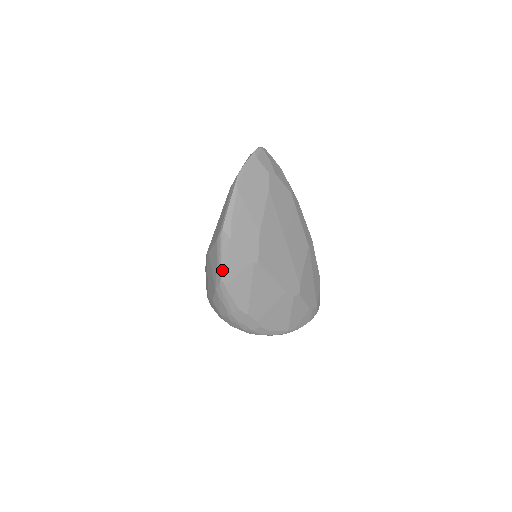
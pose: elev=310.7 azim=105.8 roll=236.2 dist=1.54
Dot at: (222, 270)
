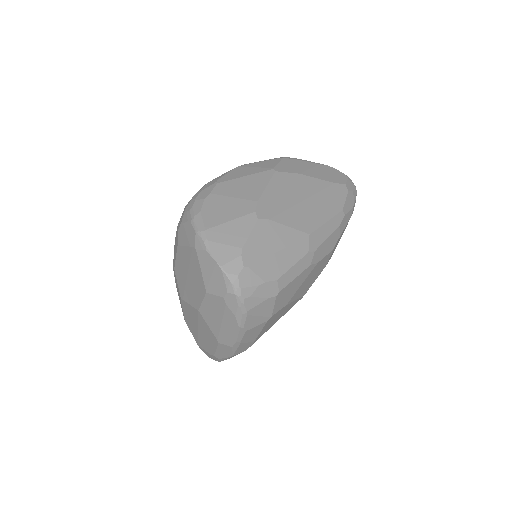
Dot at: (252, 163)
